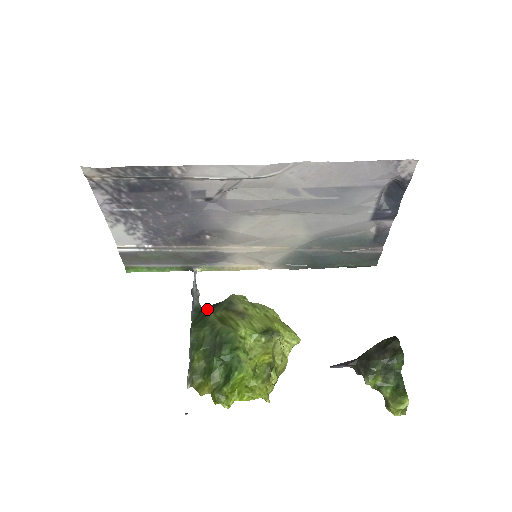
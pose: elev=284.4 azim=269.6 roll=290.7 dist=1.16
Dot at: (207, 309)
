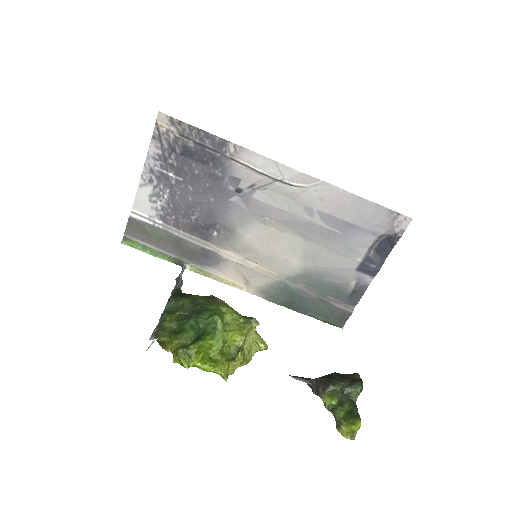
Dot at: (188, 294)
